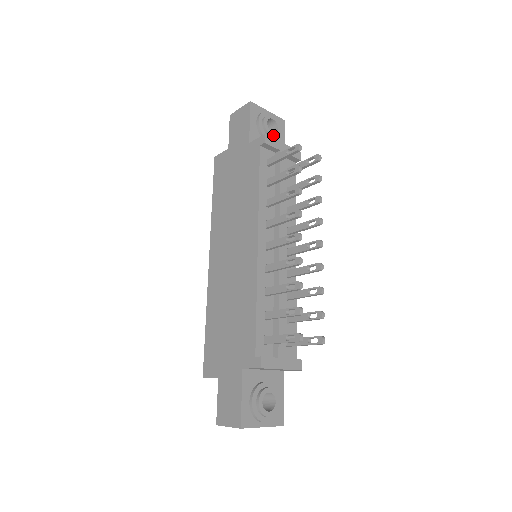
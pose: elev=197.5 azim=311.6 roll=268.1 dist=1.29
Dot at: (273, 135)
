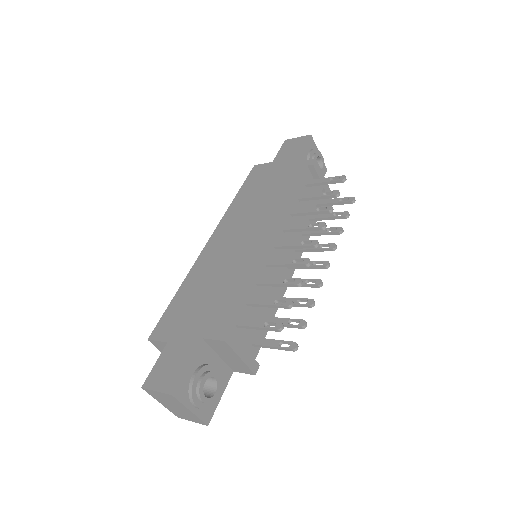
Dot at: occluded
